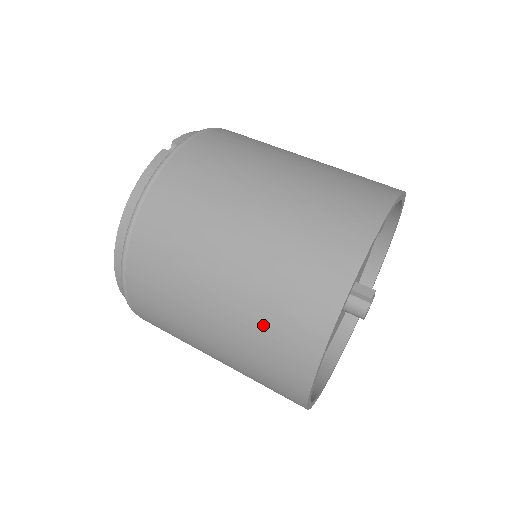
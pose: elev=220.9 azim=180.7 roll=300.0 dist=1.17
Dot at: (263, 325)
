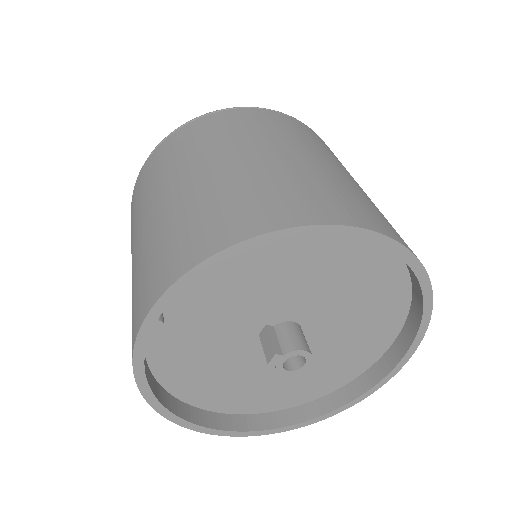
Dot at: occluded
